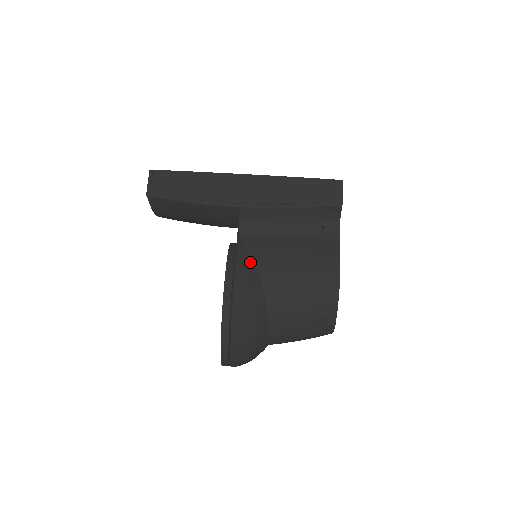
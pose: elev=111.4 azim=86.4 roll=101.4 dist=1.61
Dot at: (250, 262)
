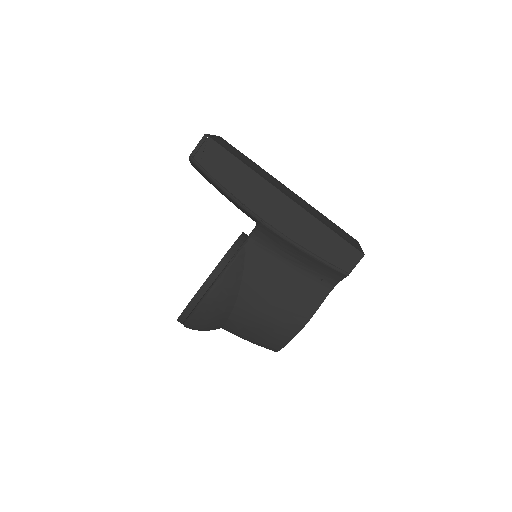
Dot at: (241, 271)
